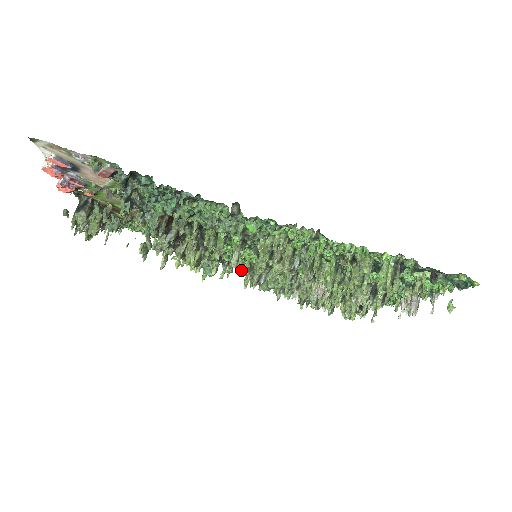
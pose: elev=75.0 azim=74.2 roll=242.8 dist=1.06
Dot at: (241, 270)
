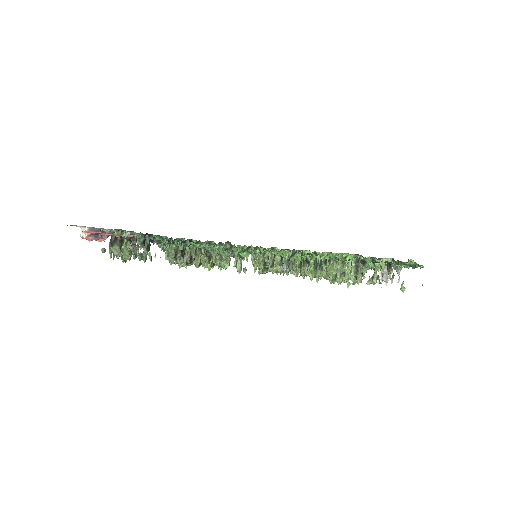
Dot at: (245, 273)
